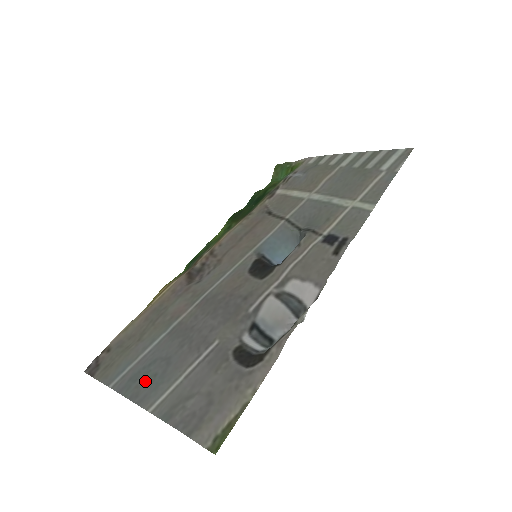
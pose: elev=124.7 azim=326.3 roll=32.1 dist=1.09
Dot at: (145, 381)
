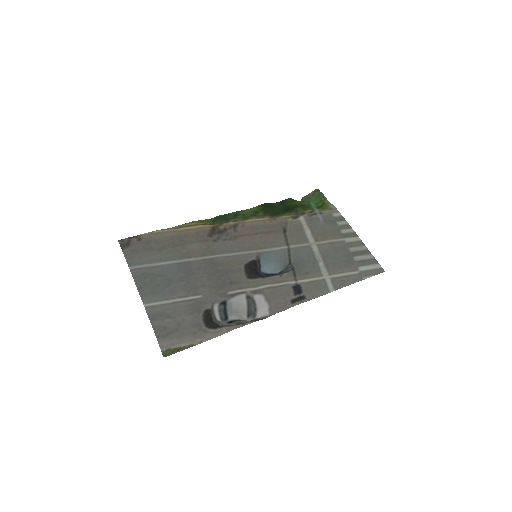
Dot at: (151, 284)
